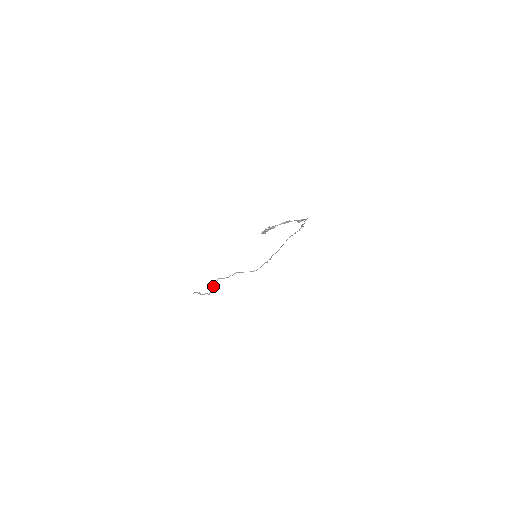
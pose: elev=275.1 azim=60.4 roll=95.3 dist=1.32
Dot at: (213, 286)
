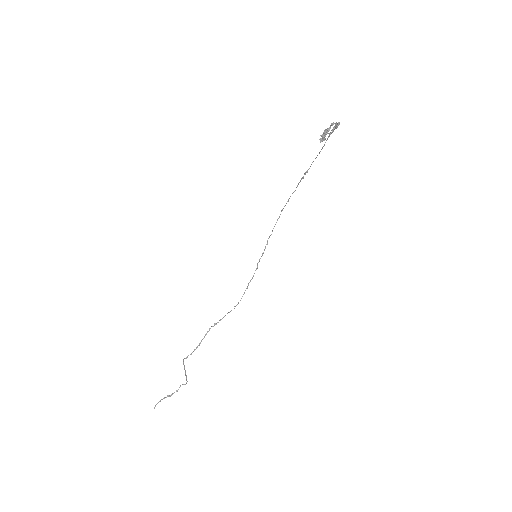
Dot at: occluded
